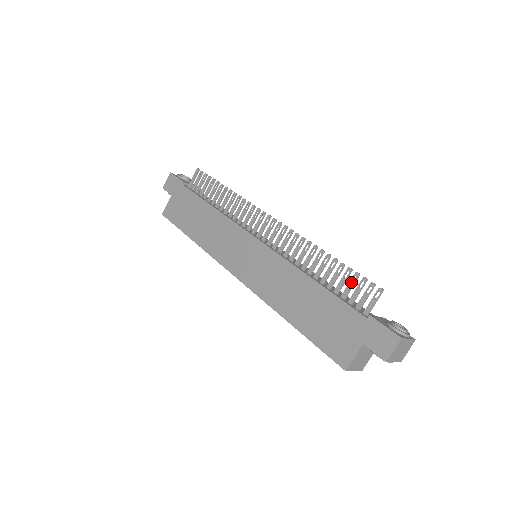
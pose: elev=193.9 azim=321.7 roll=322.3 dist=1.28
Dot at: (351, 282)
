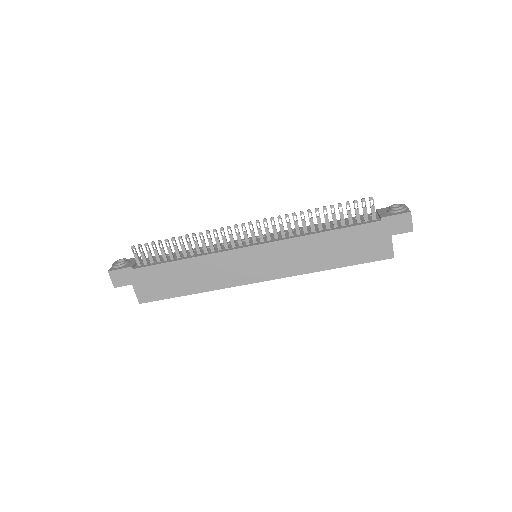
Dot at: (348, 211)
